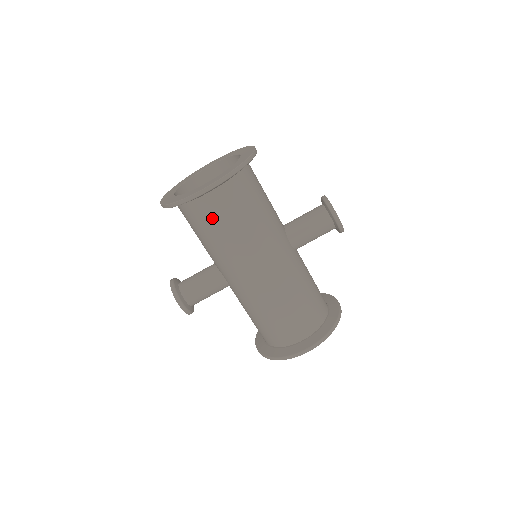
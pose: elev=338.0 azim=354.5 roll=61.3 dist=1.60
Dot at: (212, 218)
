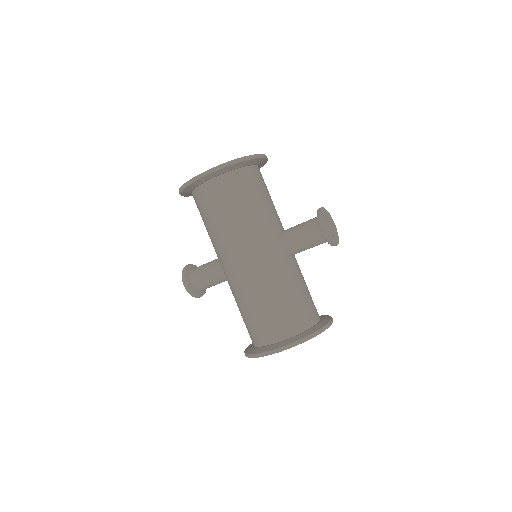
Dot at: (207, 206)
